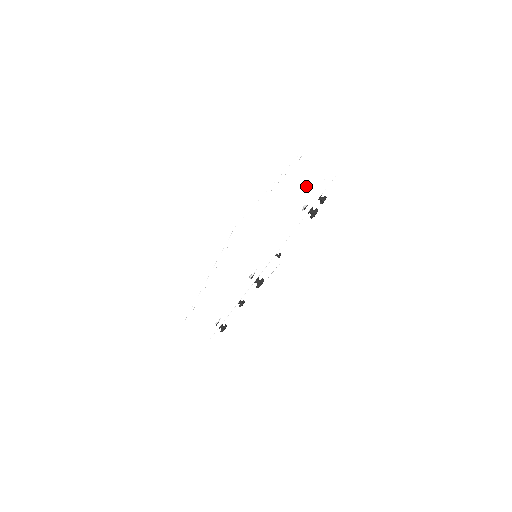
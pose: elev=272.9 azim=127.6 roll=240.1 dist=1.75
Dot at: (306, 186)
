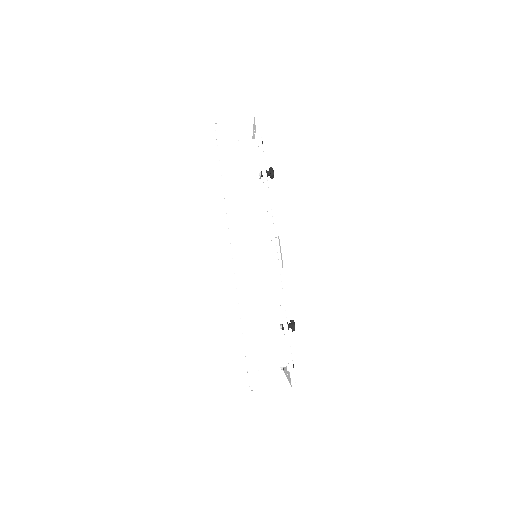
Dot at: occluded
